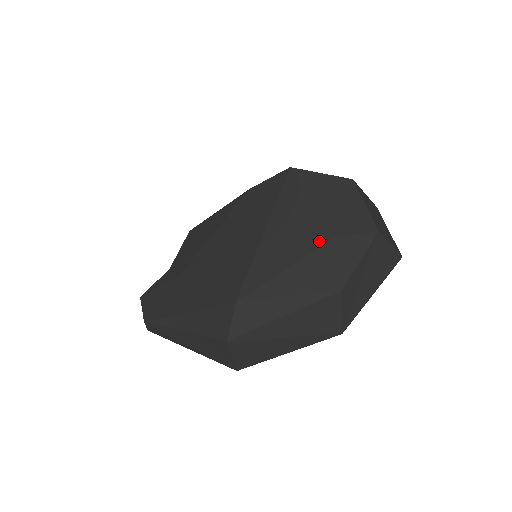
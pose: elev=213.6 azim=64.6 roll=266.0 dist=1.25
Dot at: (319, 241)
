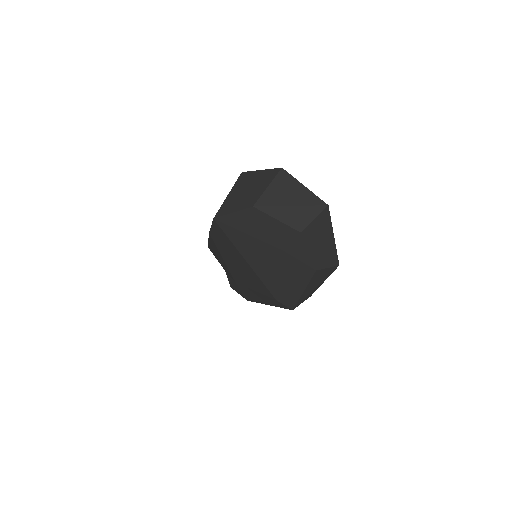
Dot at: (278, 257)
